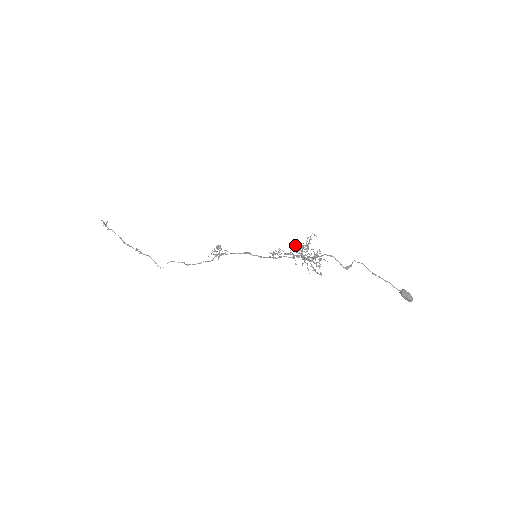
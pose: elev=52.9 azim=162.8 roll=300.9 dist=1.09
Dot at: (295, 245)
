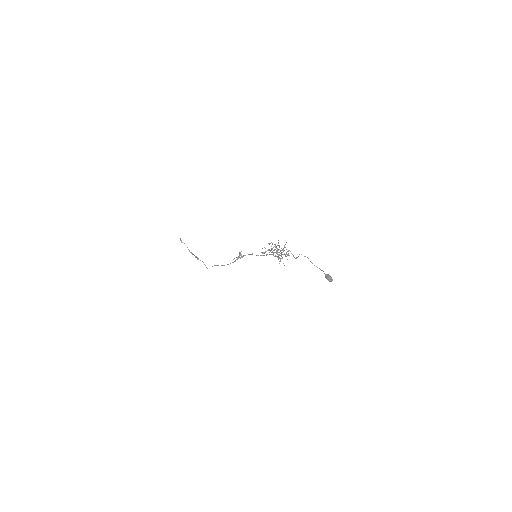
Dot at: occluded
